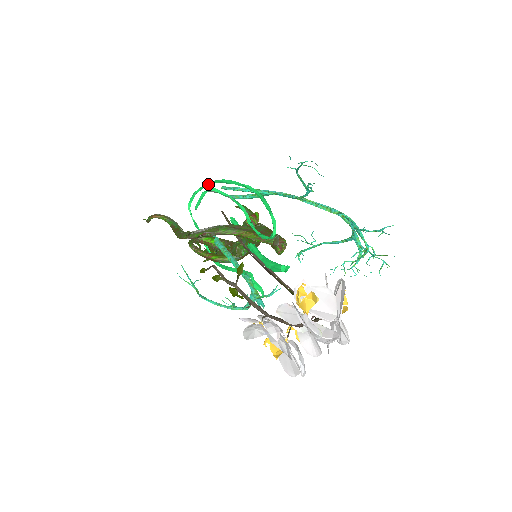
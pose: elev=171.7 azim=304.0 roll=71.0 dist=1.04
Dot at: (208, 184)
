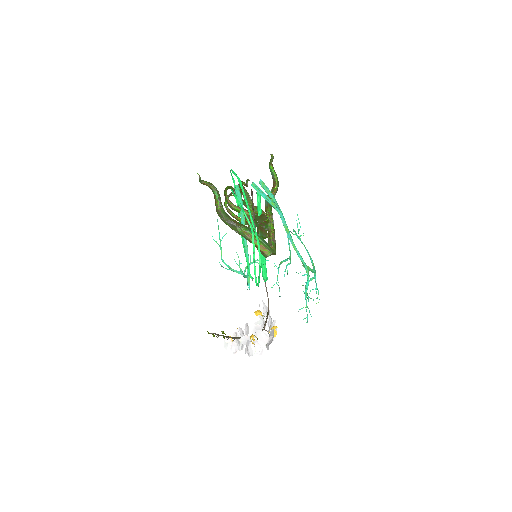
Dot at: (242, 186)
